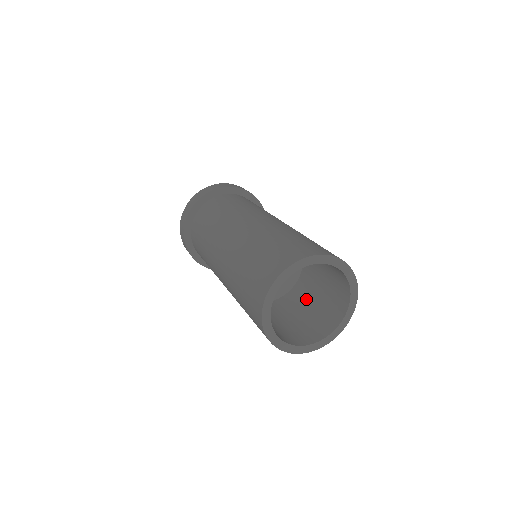
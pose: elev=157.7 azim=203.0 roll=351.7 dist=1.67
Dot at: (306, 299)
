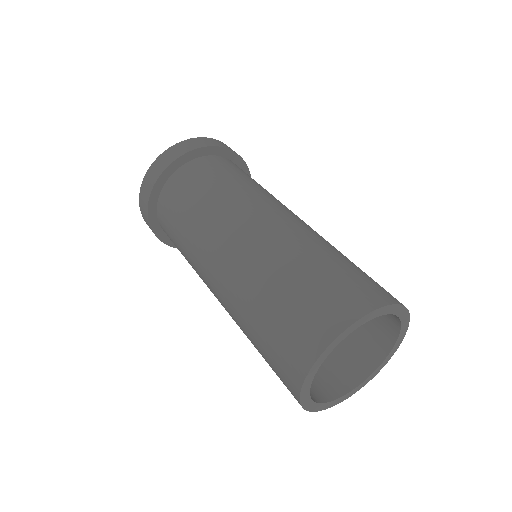
Dot at: occluded
